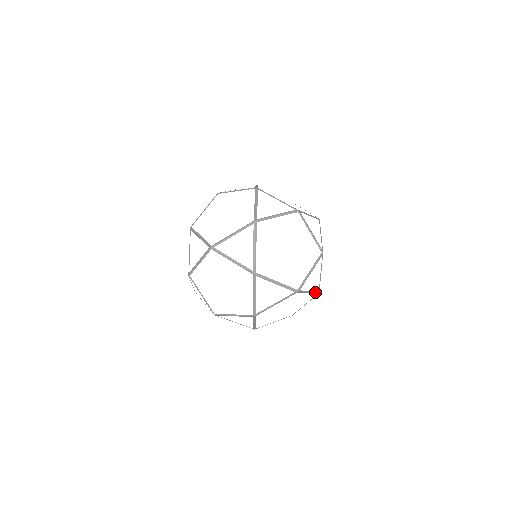
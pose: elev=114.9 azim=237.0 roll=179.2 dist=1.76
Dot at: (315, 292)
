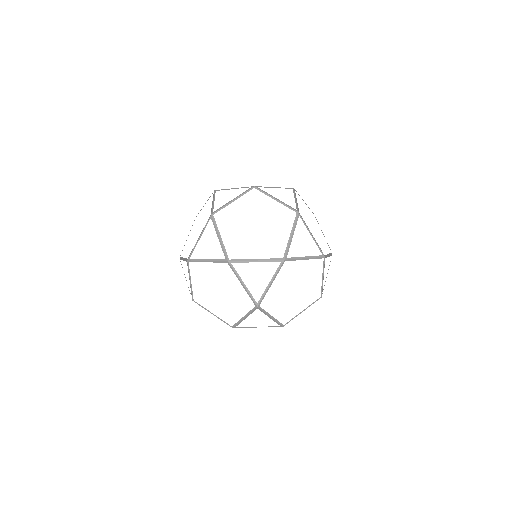
Dot at: occluded
